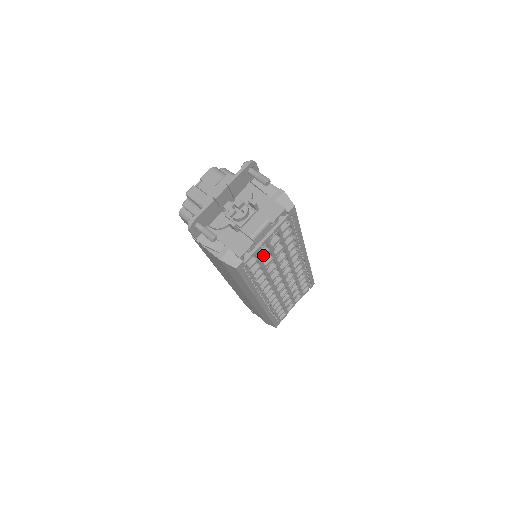
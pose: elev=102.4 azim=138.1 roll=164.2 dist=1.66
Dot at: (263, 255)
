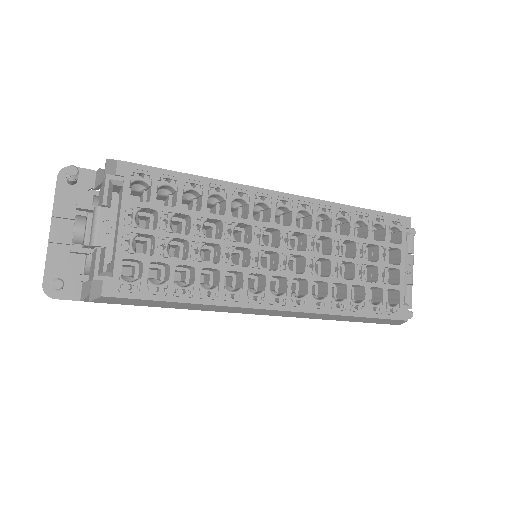
Dot at: (153, 250)
